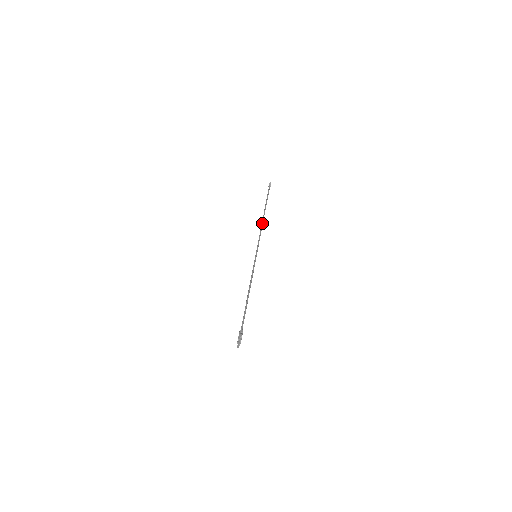
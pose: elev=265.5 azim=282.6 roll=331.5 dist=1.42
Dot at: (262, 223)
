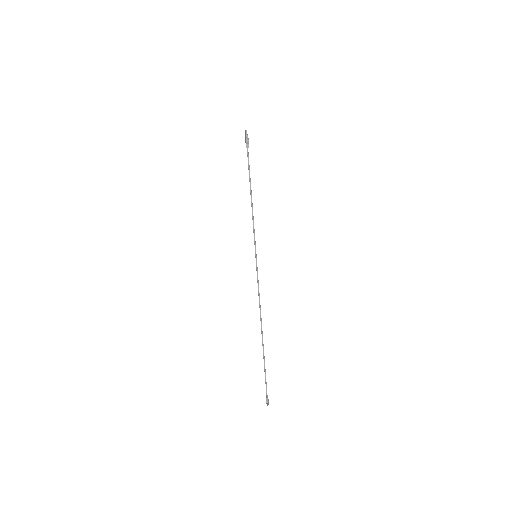
Dot at: (260, 315)
